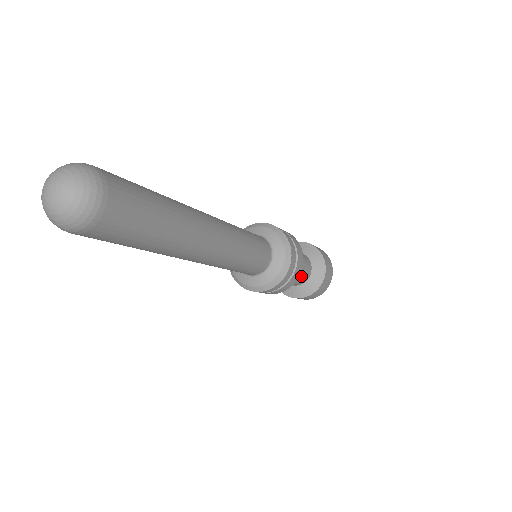
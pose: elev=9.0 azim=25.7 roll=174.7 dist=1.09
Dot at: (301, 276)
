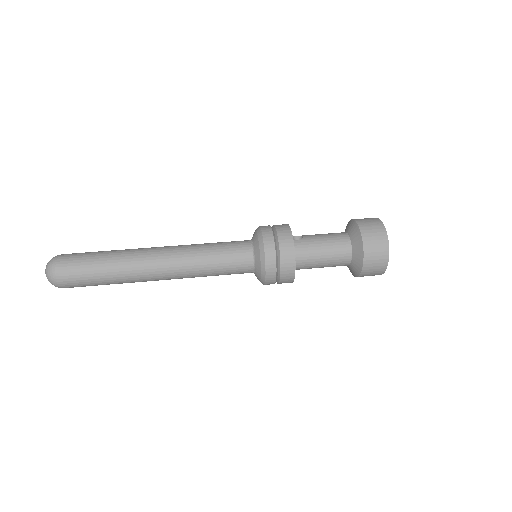
Dot at: (330, 265)
